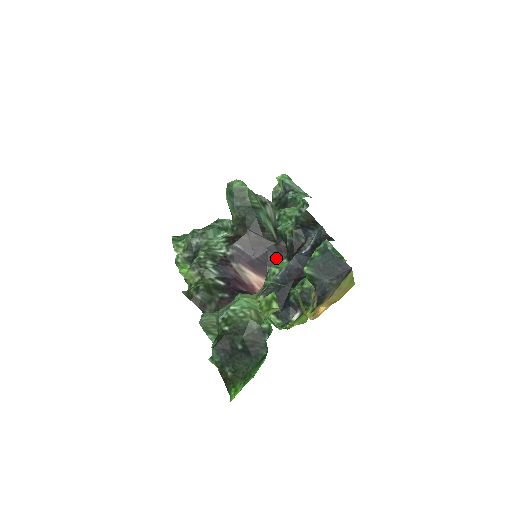
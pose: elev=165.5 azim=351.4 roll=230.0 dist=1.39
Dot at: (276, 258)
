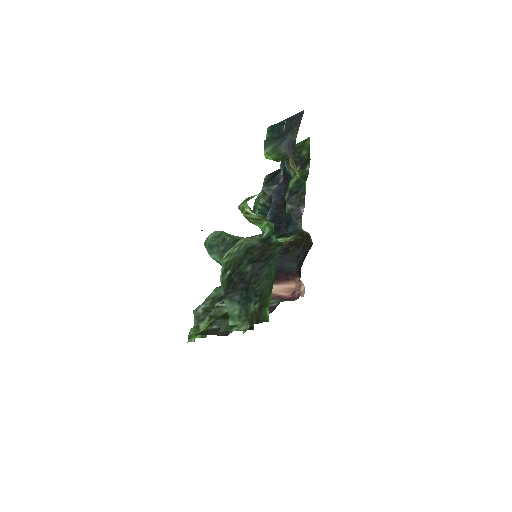
Dot at: (286, 257)
